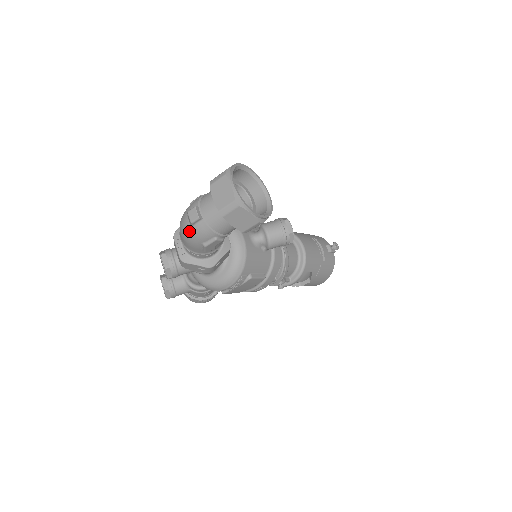
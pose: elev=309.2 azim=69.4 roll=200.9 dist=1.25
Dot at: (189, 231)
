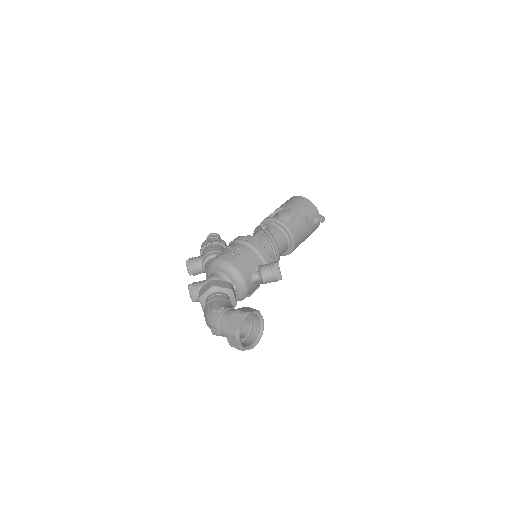
Dot at: occluded
